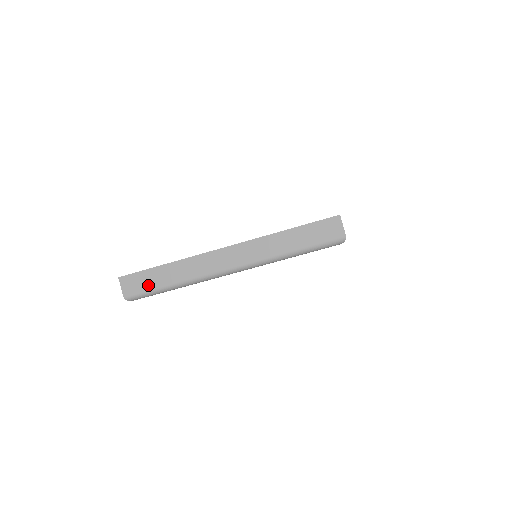
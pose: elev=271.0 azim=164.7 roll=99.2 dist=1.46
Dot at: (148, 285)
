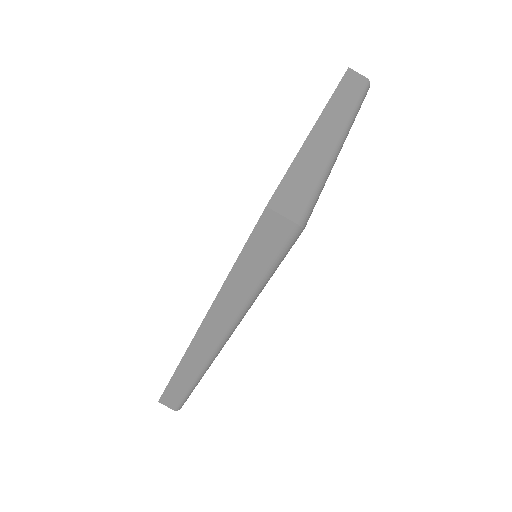
Dot at: (303, 193)
